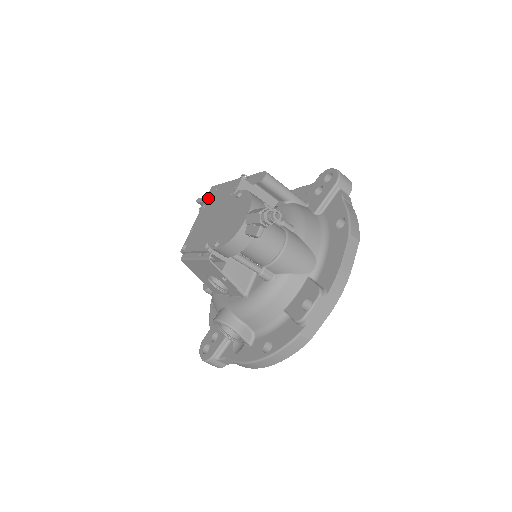
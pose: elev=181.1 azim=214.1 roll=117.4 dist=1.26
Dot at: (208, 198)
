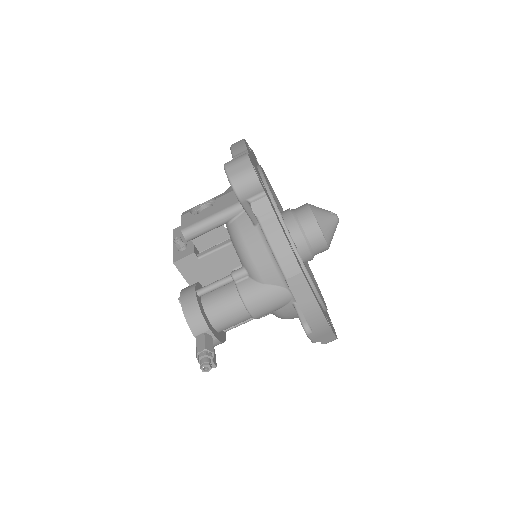
Dot at: occluded
